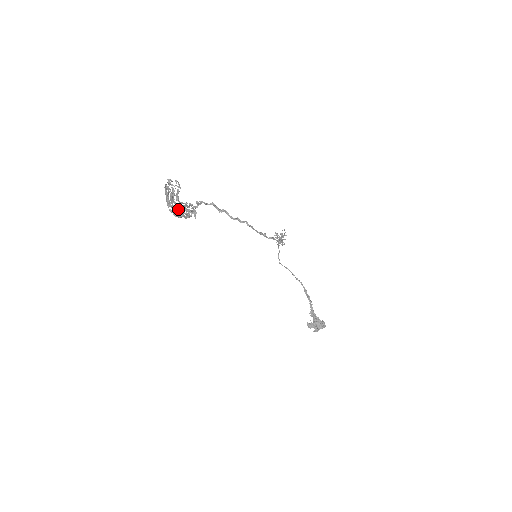
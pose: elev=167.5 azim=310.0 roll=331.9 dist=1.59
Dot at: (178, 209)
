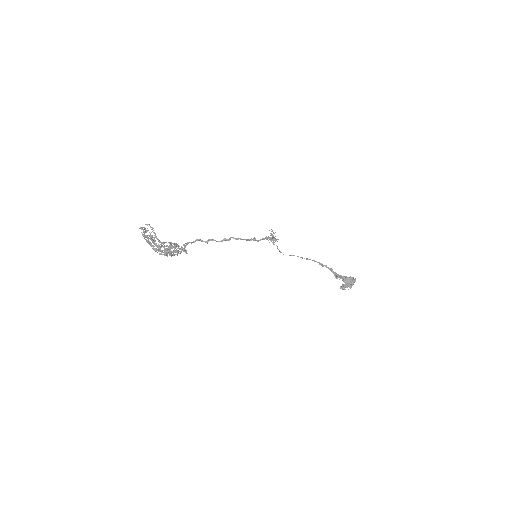
Dot at: (163, 247)
